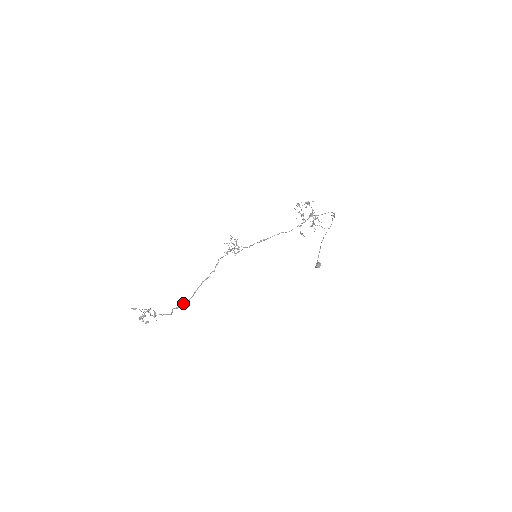
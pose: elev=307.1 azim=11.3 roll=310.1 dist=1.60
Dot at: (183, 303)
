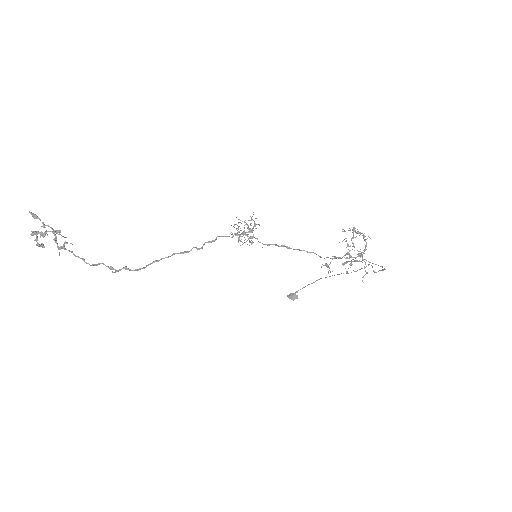
Dot at: (127, 268)
